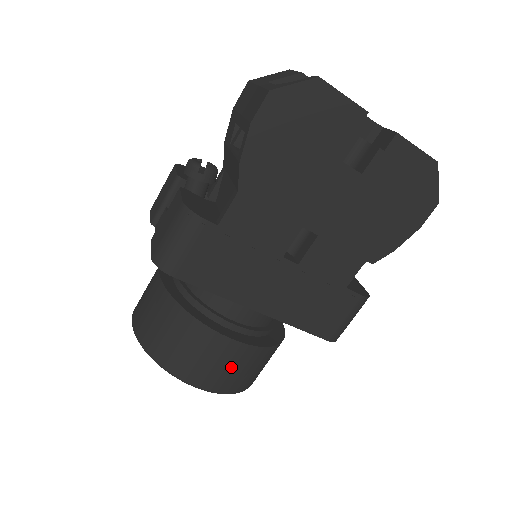
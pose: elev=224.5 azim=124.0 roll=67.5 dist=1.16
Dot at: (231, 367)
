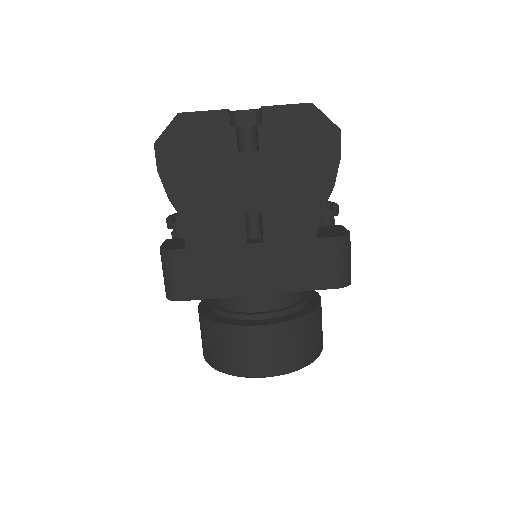
Dot at: (273, 348)
